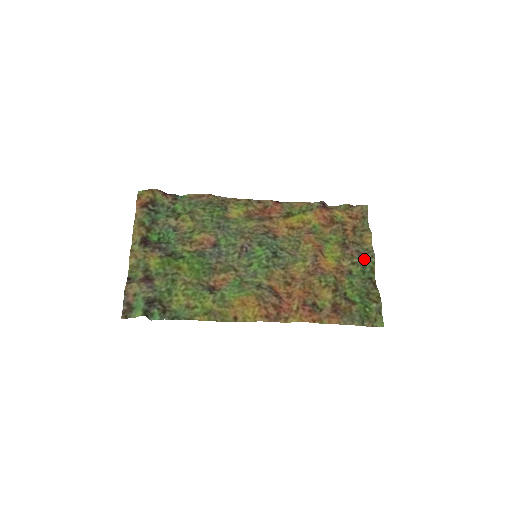
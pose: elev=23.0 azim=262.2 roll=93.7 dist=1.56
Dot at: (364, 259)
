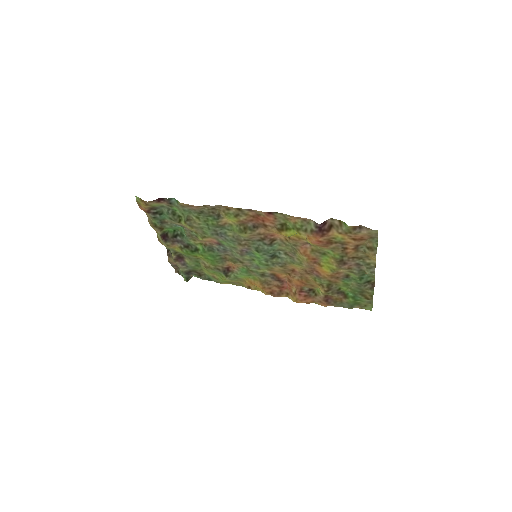
Dot at: (364, 270)
